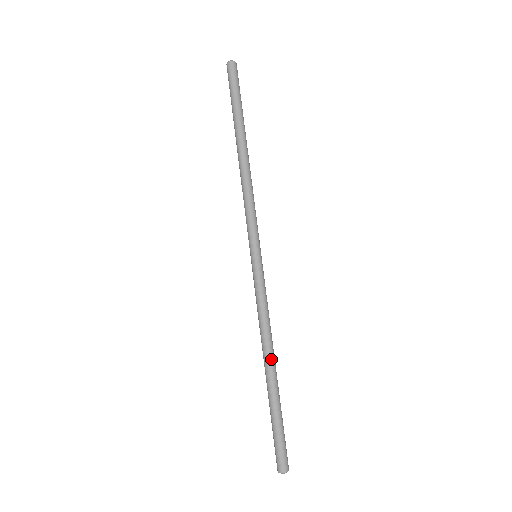
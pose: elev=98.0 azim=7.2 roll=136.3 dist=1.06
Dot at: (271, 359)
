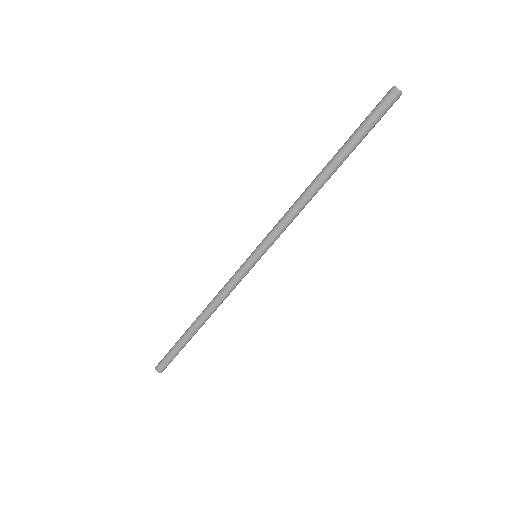
Dot at: (204, 320)
